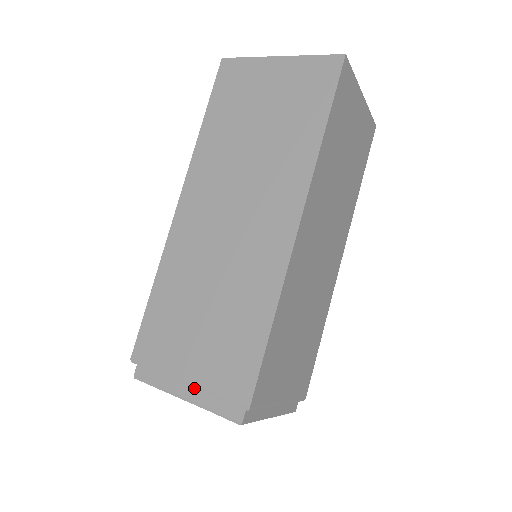
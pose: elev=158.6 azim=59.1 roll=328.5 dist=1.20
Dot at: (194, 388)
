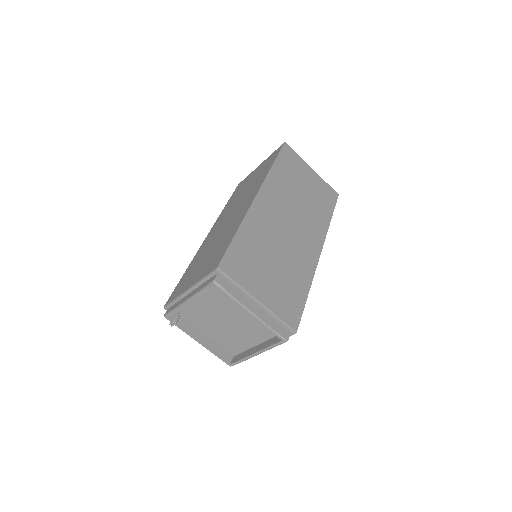
Dot at: (192, 287)
